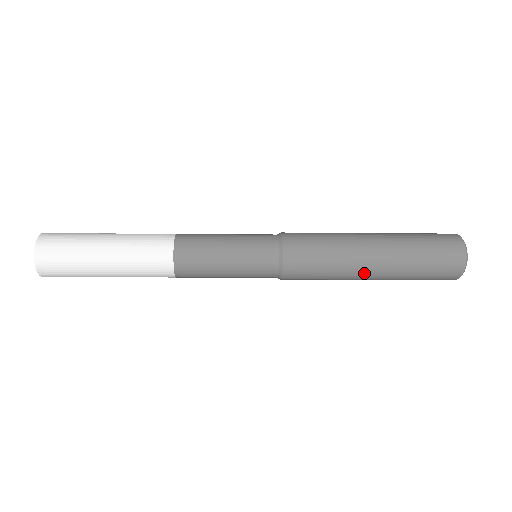
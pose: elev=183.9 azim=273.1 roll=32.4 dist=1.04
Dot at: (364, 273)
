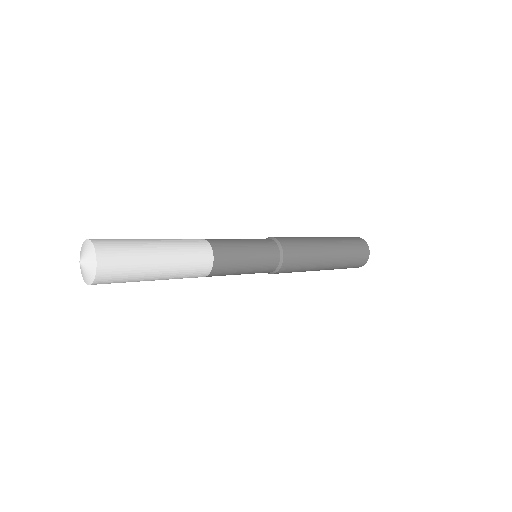
Dot at: occluded
